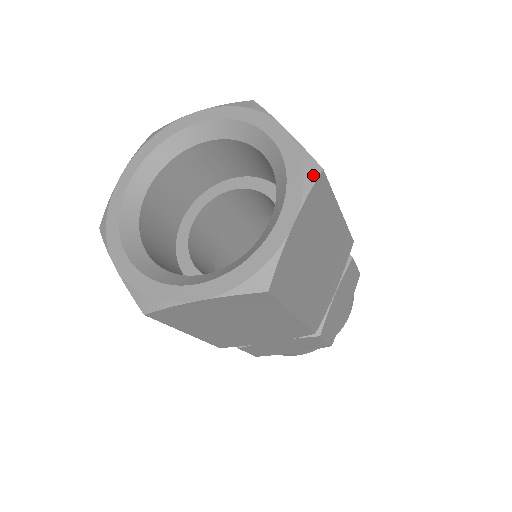
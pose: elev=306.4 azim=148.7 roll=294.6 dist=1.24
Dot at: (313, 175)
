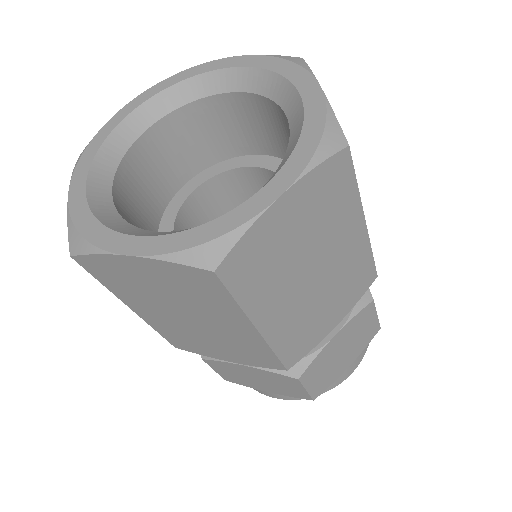
Dot at: (299, 60)
